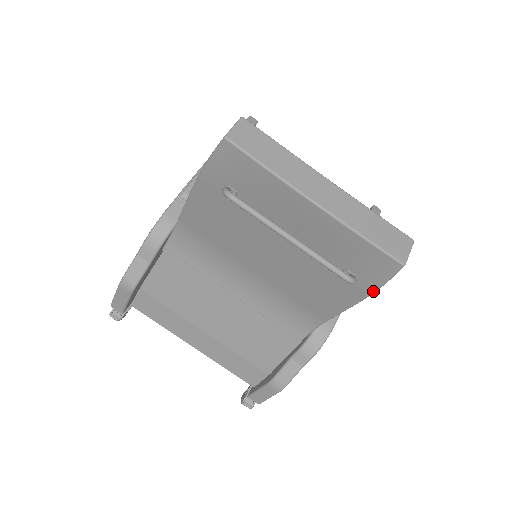
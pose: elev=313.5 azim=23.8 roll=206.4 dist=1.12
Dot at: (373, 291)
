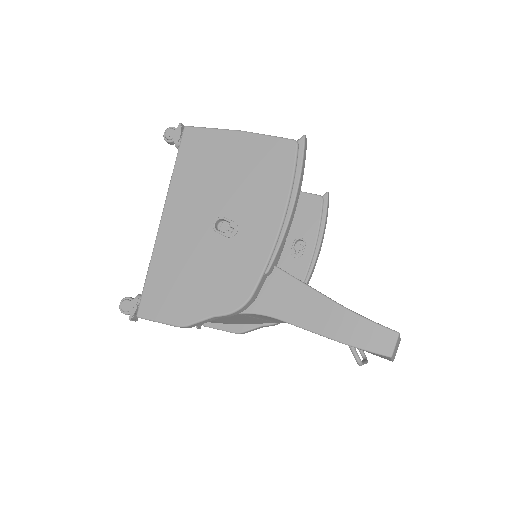
Dot at: occluded
